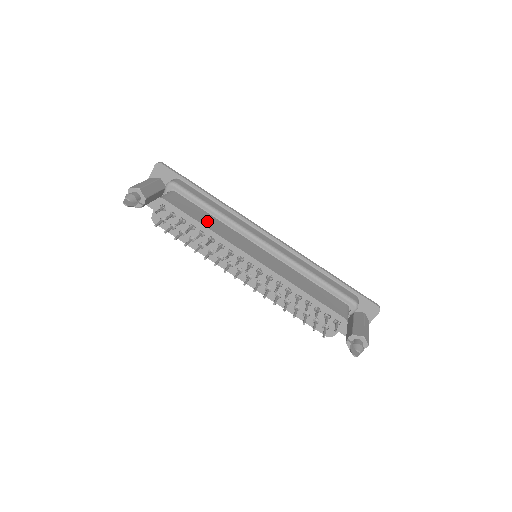
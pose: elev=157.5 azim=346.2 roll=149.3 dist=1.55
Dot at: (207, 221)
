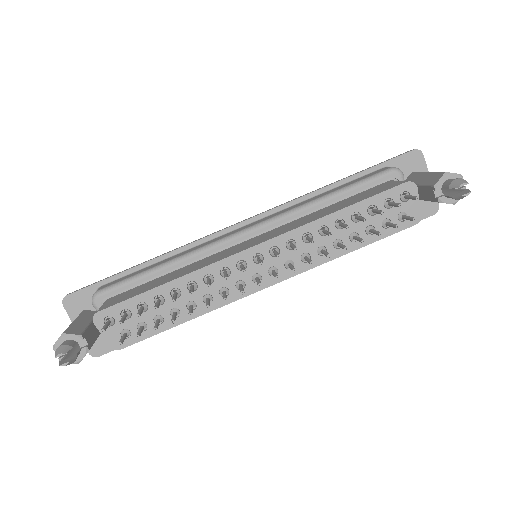
Dot at: (167, 279)
